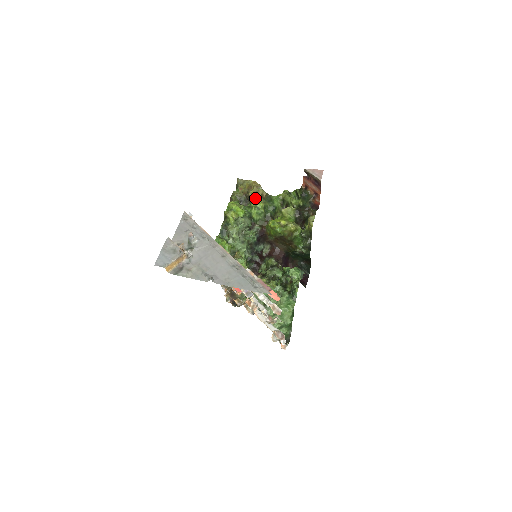
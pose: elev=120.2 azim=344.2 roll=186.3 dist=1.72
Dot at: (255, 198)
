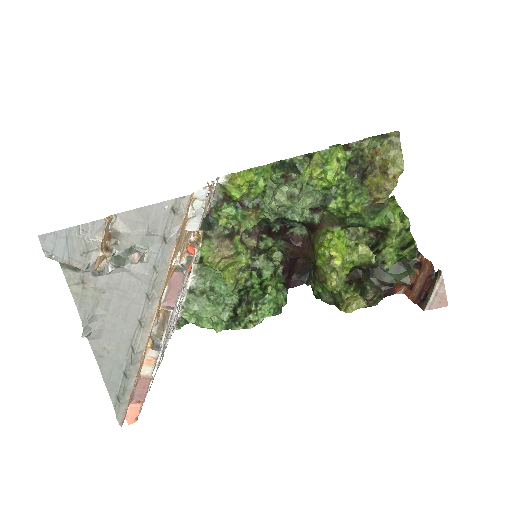
Dot at: (364, 193)
